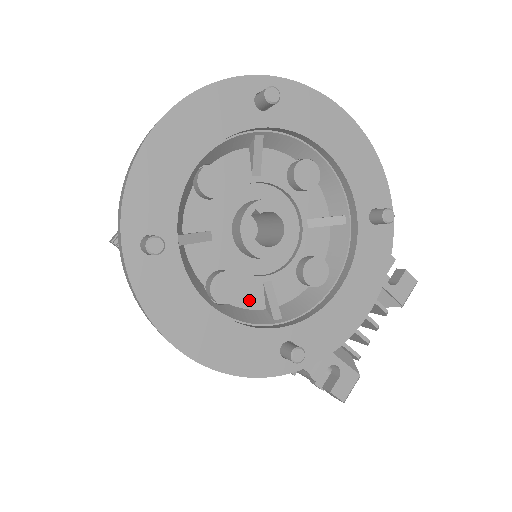
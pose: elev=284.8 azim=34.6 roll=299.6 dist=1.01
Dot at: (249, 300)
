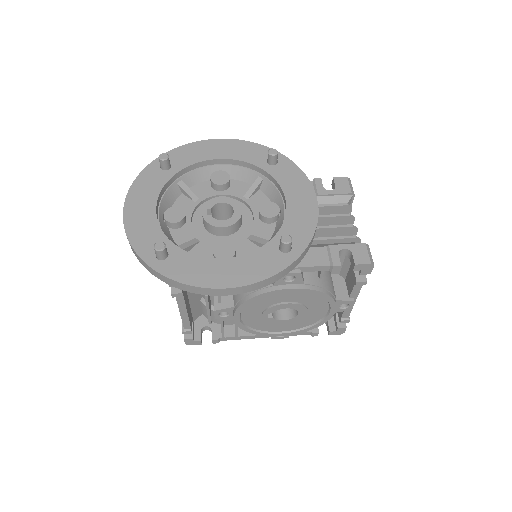
Dot at: (247, 252)
